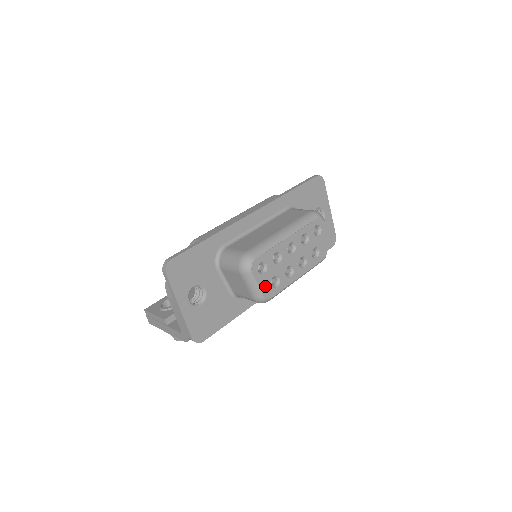
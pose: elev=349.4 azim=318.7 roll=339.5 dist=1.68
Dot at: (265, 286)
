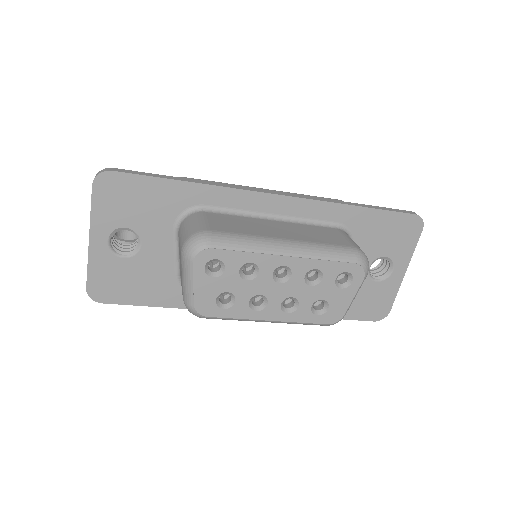
Dot at: (204, 294)
